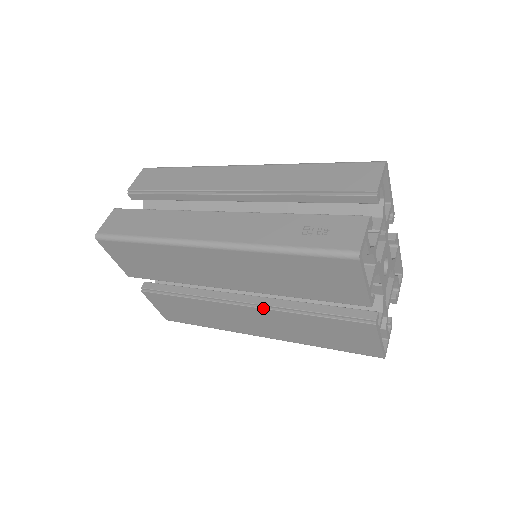
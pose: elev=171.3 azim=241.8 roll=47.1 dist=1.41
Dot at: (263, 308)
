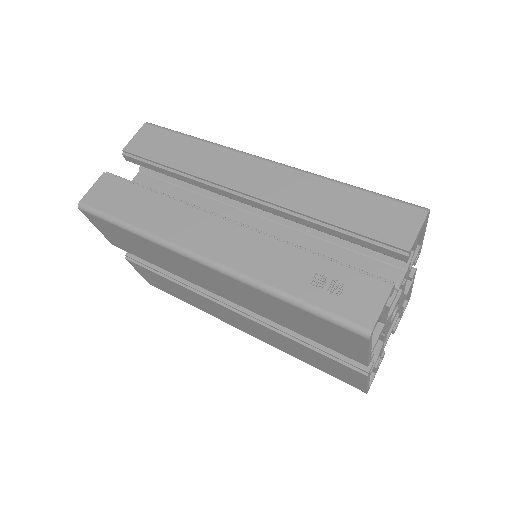
Dot at: (252, 320)
